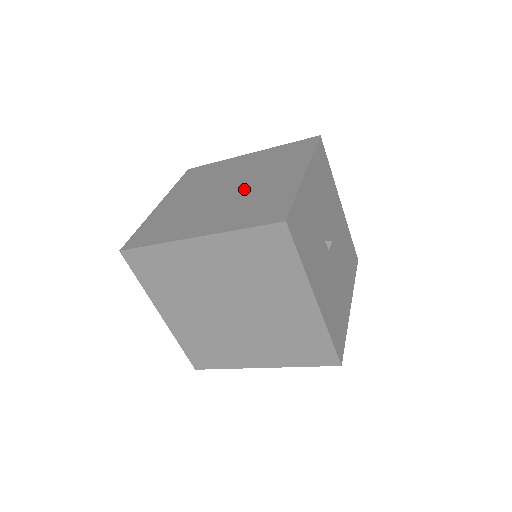
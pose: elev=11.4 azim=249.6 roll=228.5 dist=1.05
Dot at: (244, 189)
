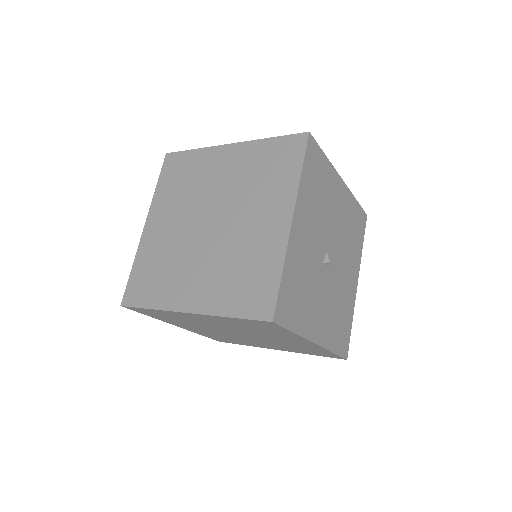
Dot at: (228, 232)
